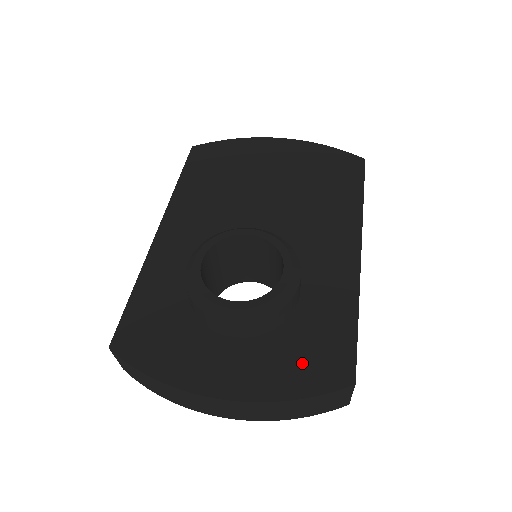
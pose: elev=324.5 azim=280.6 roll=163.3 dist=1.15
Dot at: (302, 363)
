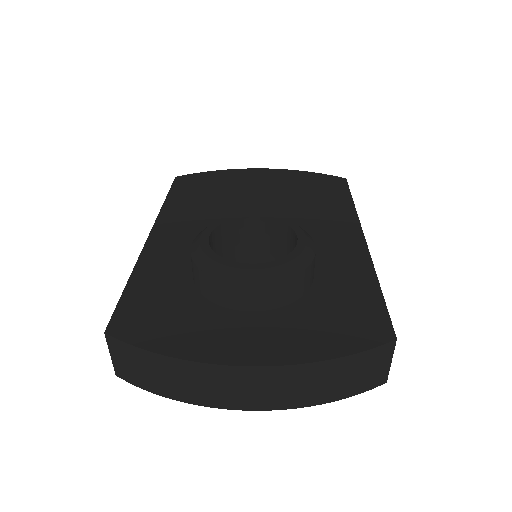
Dot at: (333, 326)
